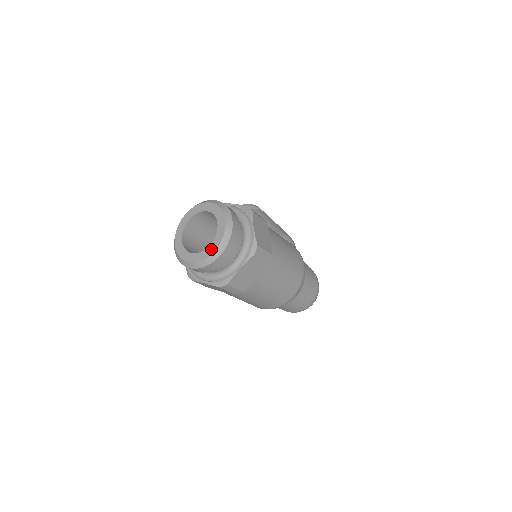
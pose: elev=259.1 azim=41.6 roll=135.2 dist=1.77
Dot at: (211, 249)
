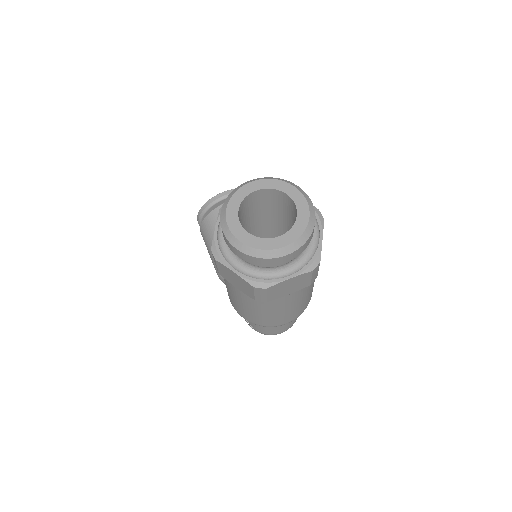
Dot at: (280, 242)
